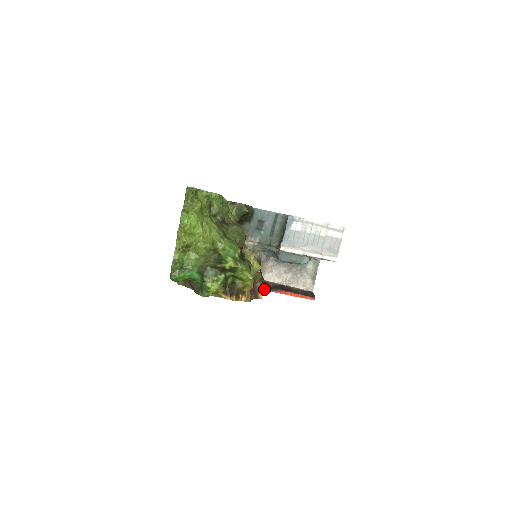
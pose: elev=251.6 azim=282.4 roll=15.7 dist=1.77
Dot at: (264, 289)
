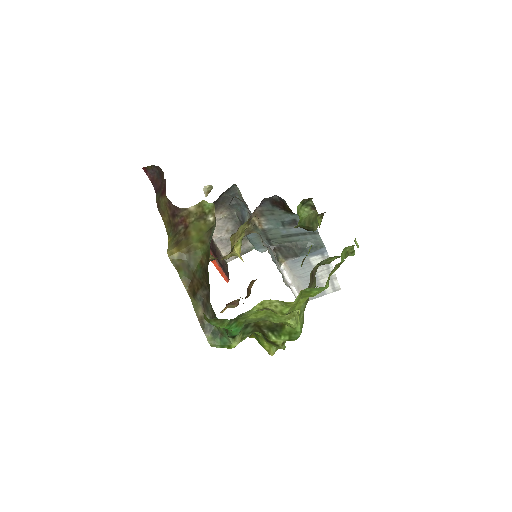
Dot at: occluded
